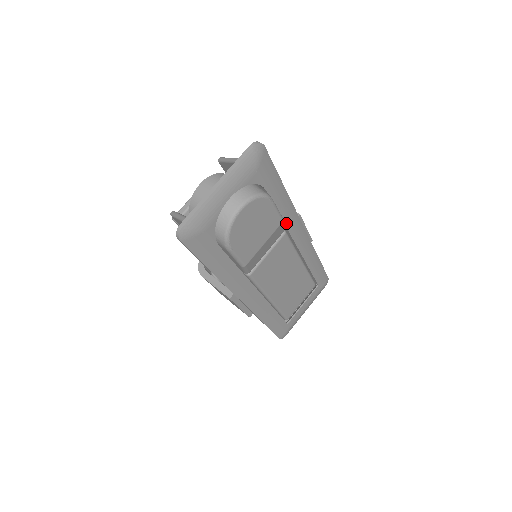
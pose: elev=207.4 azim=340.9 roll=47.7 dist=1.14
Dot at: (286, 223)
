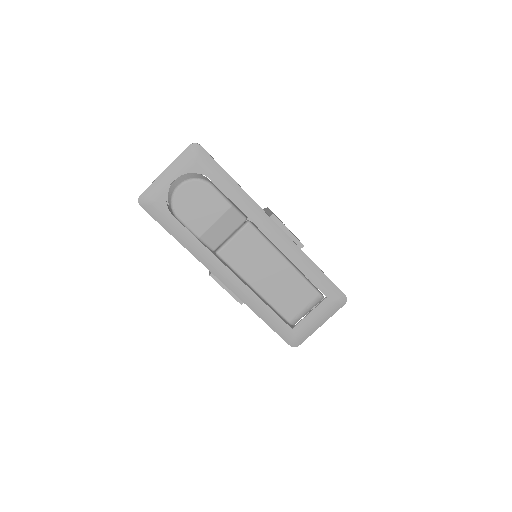
Dot at: (247, 214)
